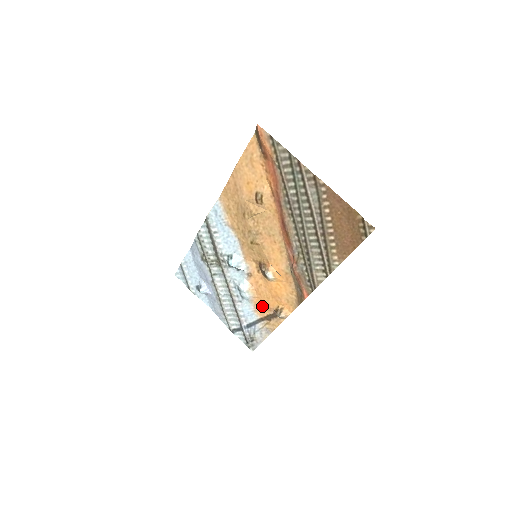
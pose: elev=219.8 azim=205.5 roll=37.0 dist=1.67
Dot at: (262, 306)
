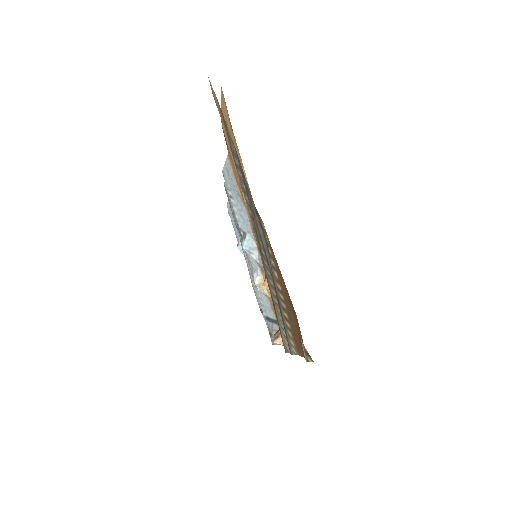
Dot at: occluded
